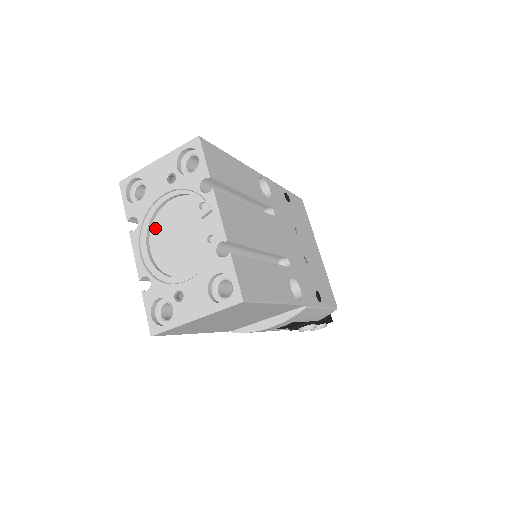
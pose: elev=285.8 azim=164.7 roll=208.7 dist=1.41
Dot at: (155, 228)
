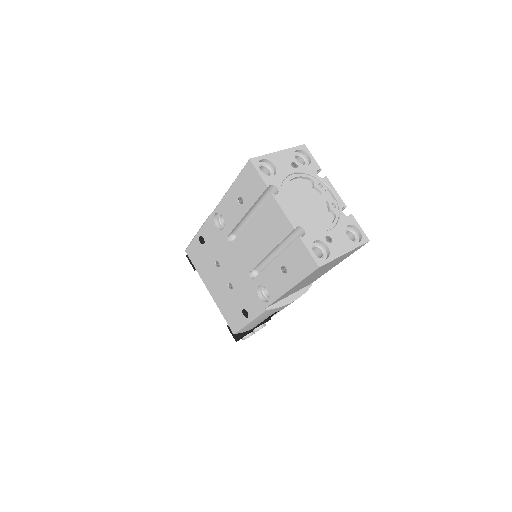
Dot at: (287, 196)
